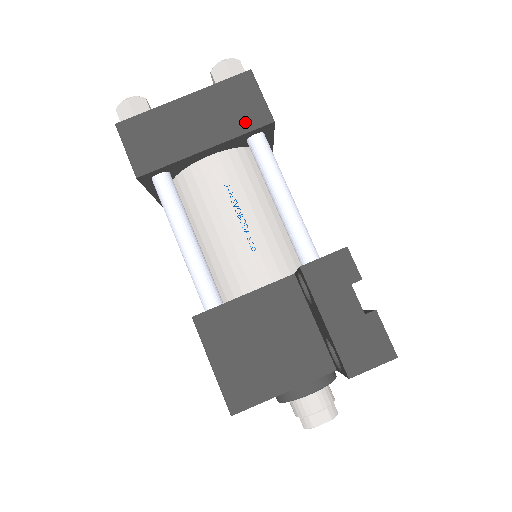
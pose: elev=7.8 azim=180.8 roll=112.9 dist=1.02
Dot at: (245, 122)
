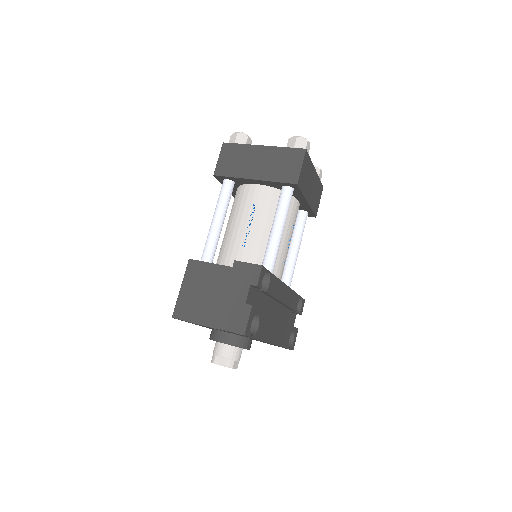
Dot at: (282, 176)
